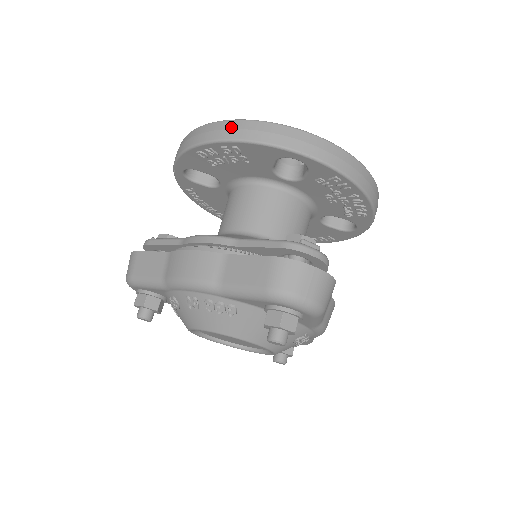
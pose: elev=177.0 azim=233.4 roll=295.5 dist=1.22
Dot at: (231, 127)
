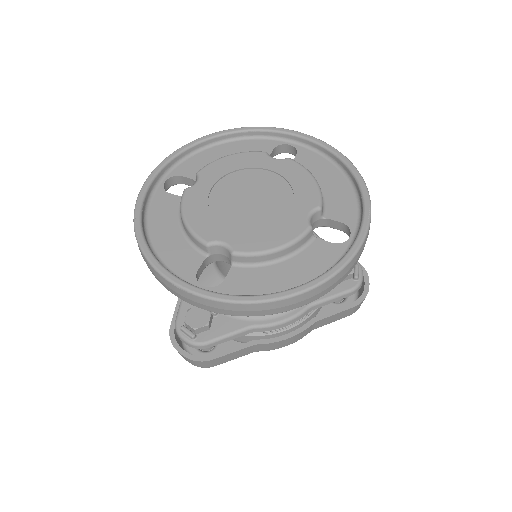
Dot at: (322, 291)
